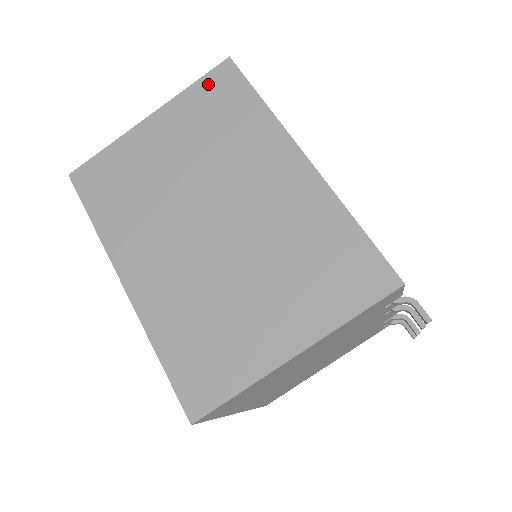
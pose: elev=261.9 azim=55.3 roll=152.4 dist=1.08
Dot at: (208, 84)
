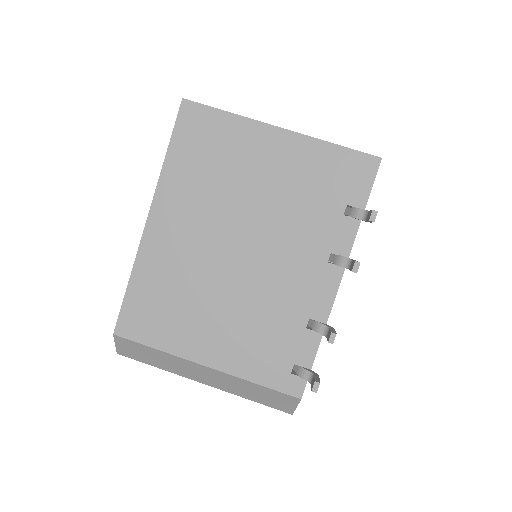
Dot at: occluded
